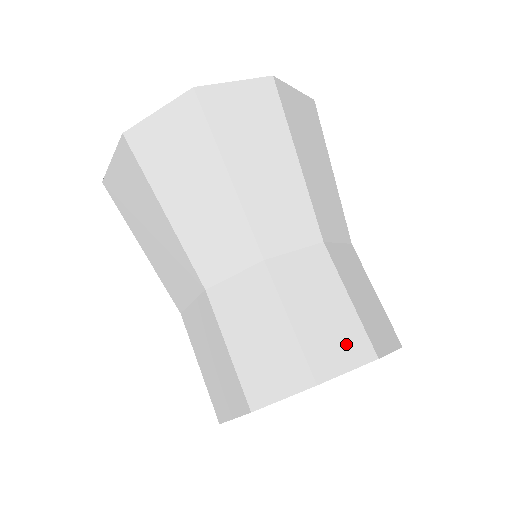
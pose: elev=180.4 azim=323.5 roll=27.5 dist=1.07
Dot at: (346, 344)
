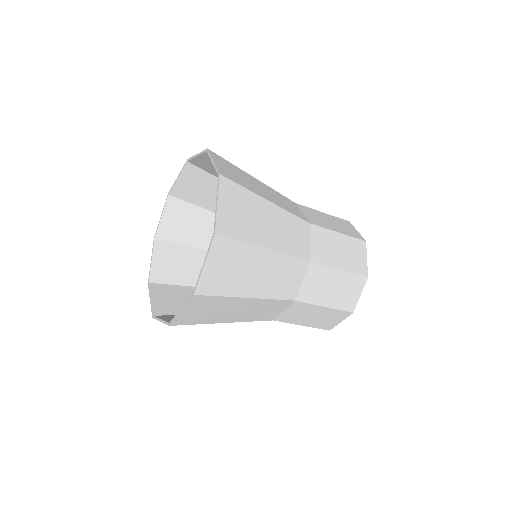
Dot at: (357, 251)
